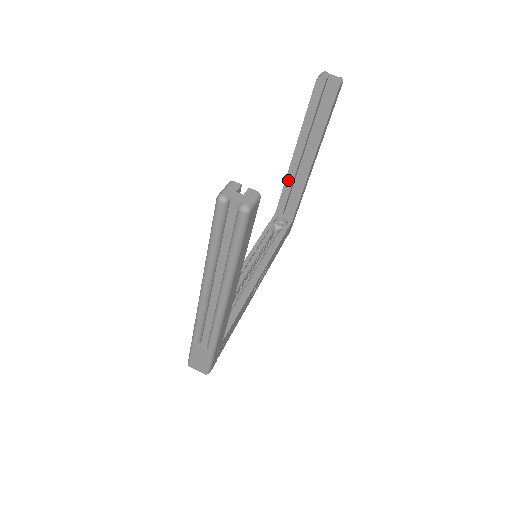
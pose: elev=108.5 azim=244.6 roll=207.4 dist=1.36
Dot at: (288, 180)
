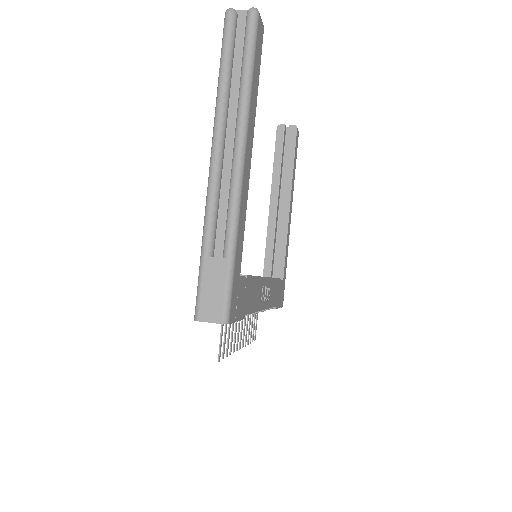
Dot at: (270, 232)
